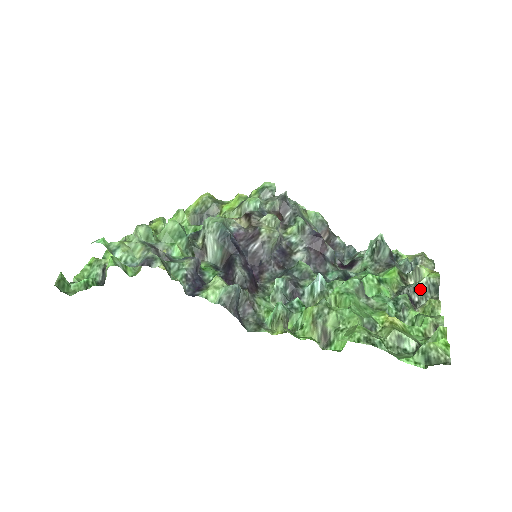
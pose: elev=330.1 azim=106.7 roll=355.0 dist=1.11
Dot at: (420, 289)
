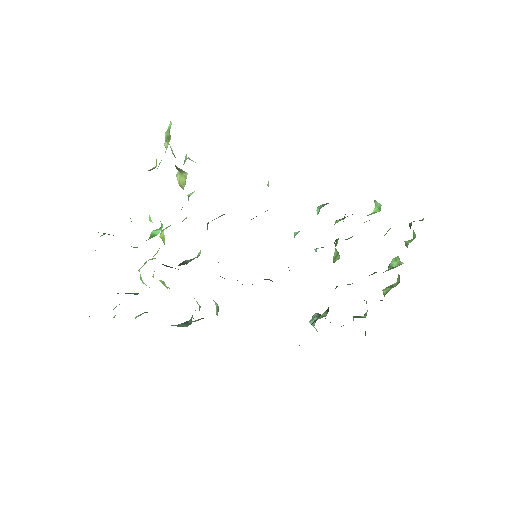
Dot at: occluded
